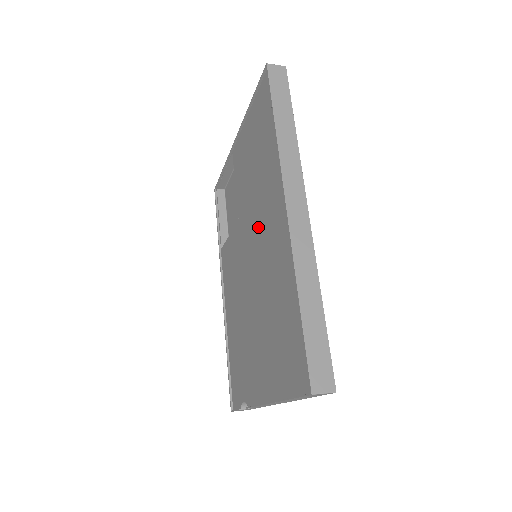
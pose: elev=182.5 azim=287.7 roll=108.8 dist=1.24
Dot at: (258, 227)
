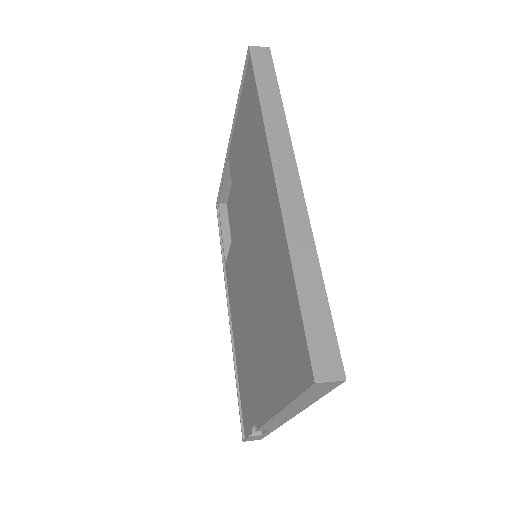
Dot at: (253, 219)
